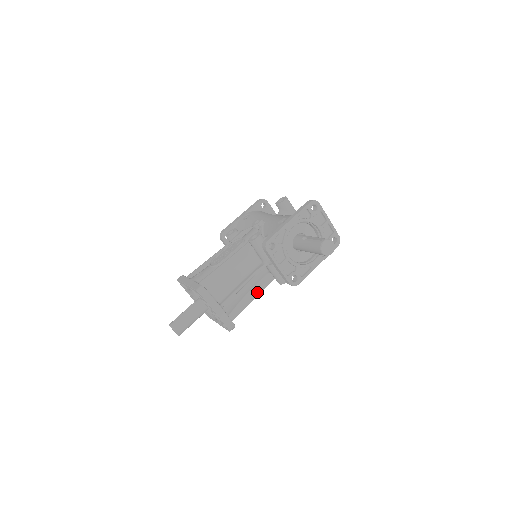
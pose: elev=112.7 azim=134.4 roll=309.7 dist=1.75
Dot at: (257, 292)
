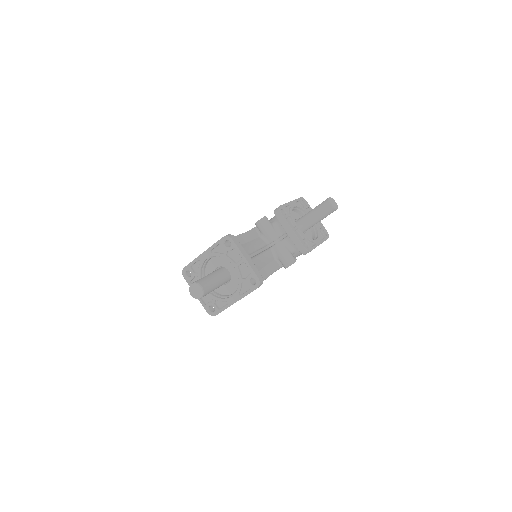
Dot at: (269, 272)
